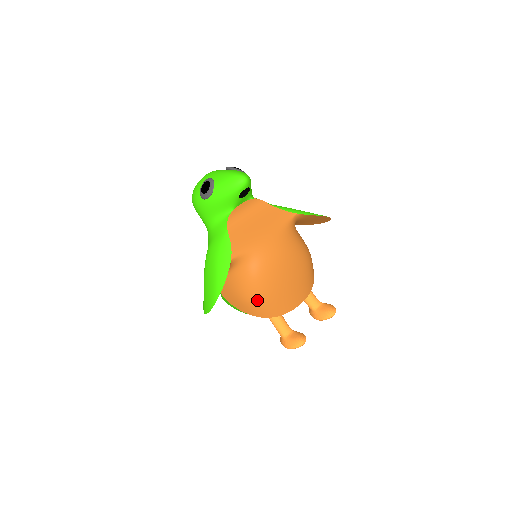
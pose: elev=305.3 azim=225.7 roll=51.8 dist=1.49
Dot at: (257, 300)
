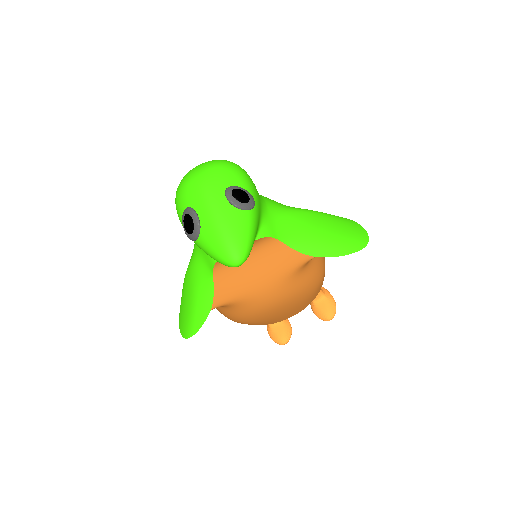
Dot at: occluded
